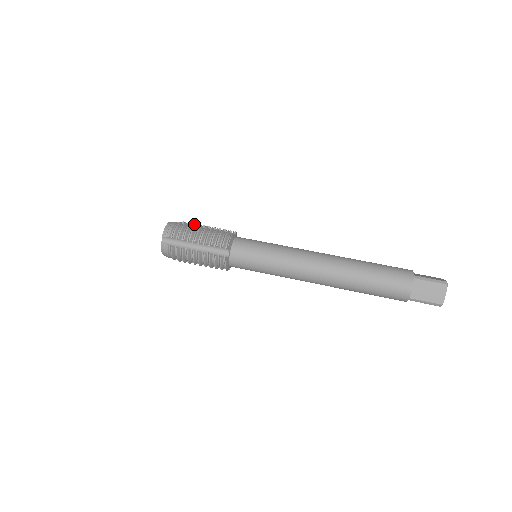
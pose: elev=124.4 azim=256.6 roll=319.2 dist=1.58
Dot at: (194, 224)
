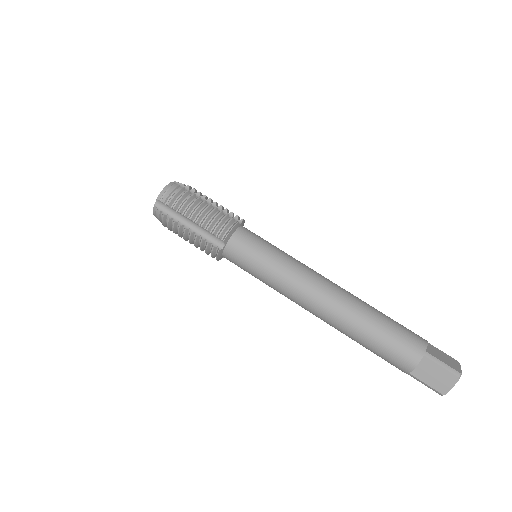
Dot at: (199, 193)
